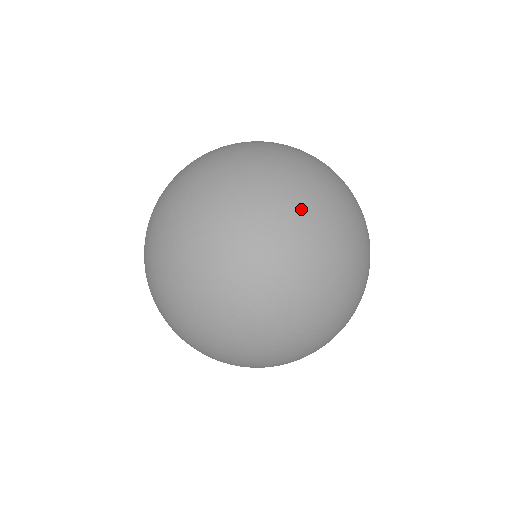
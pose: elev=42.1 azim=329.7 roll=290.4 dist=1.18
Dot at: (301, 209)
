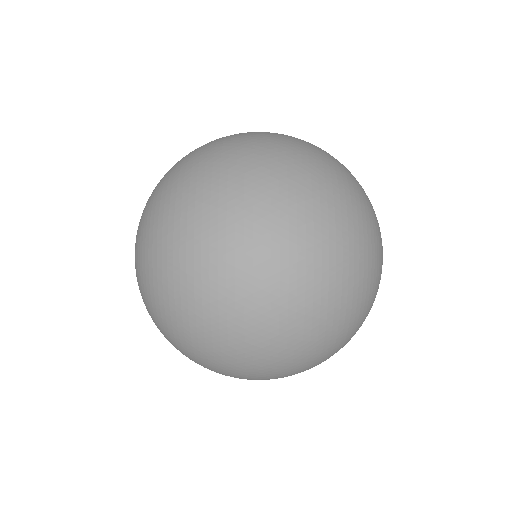
Dot at: (381, 256)
